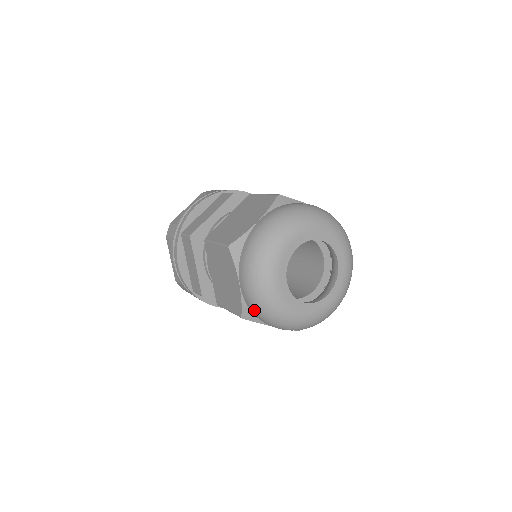
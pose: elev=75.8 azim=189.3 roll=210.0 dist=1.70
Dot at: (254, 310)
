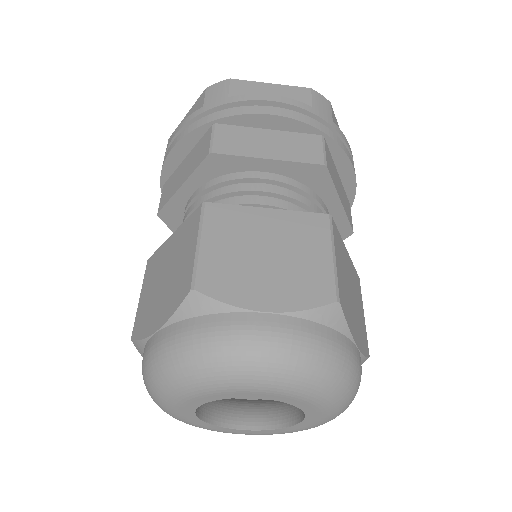
Dot at: (142, 366)
